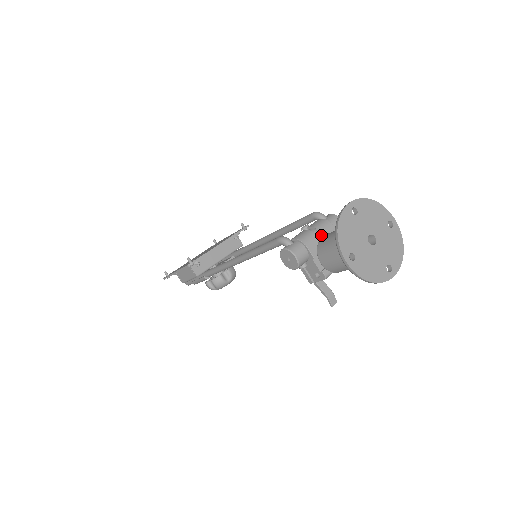
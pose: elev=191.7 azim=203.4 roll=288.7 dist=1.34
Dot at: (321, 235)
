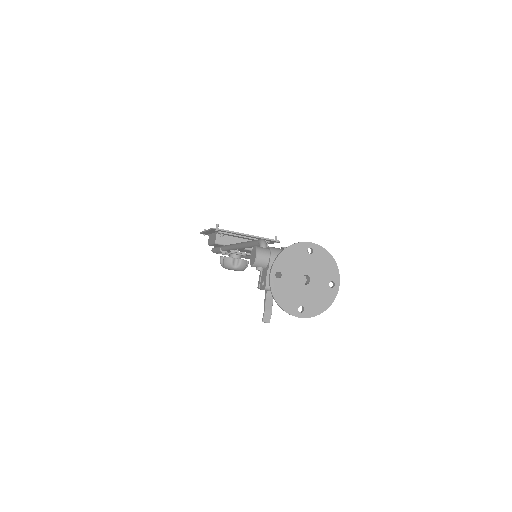
Dot at: occluded
